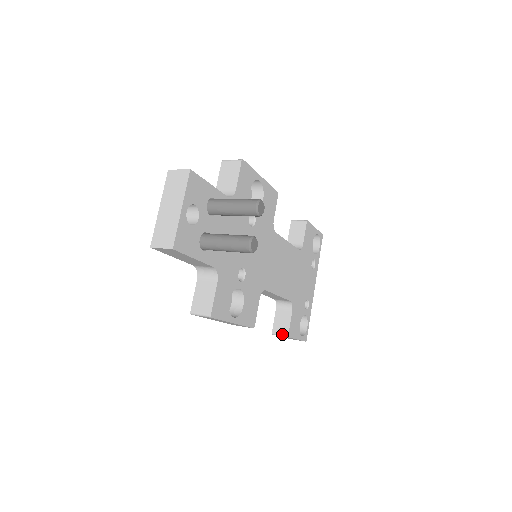
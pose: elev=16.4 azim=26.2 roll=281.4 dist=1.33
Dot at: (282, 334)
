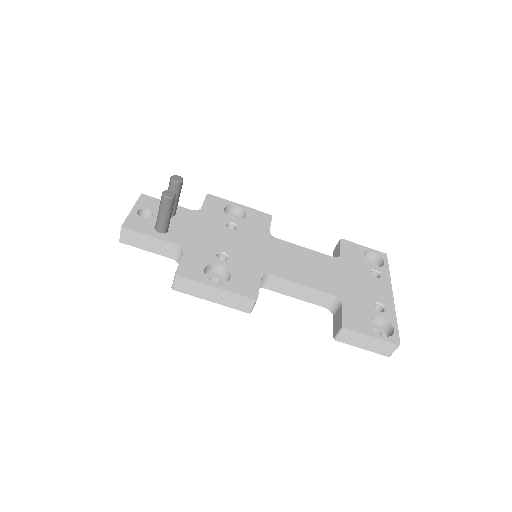
Dot at: (339, 330)
